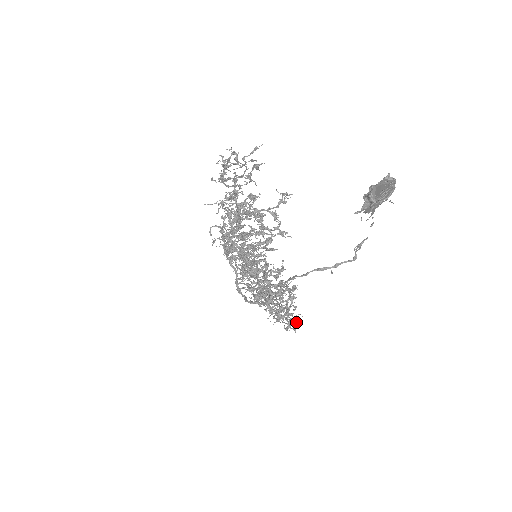
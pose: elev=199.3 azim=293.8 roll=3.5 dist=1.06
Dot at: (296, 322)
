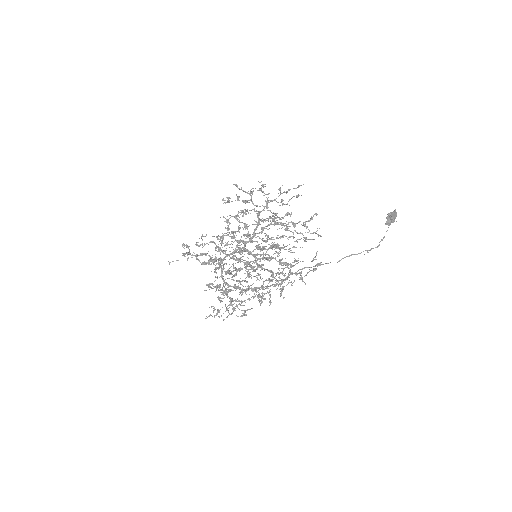
Dot at: occluded
